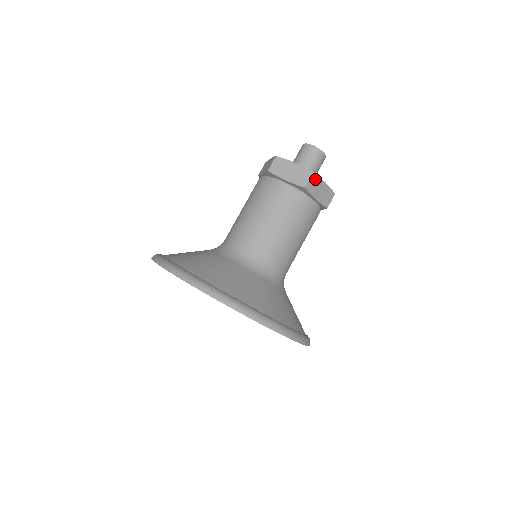
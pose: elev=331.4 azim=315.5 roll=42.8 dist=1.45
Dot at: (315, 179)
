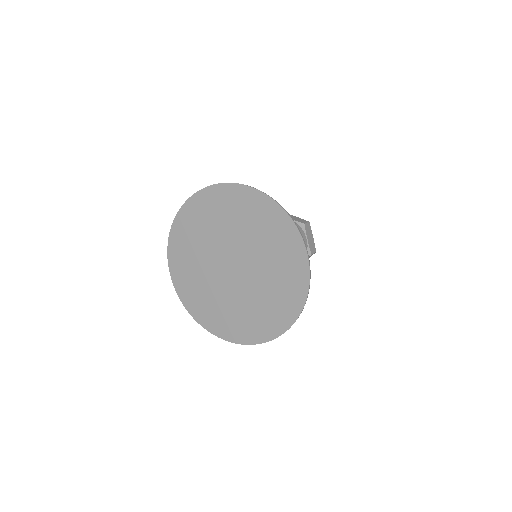
Dot at: (309, 227)
